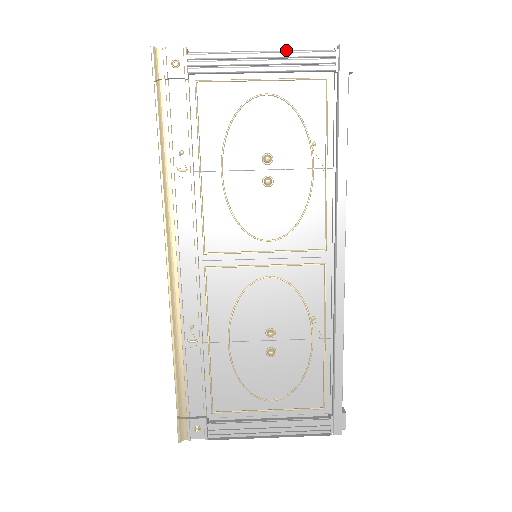
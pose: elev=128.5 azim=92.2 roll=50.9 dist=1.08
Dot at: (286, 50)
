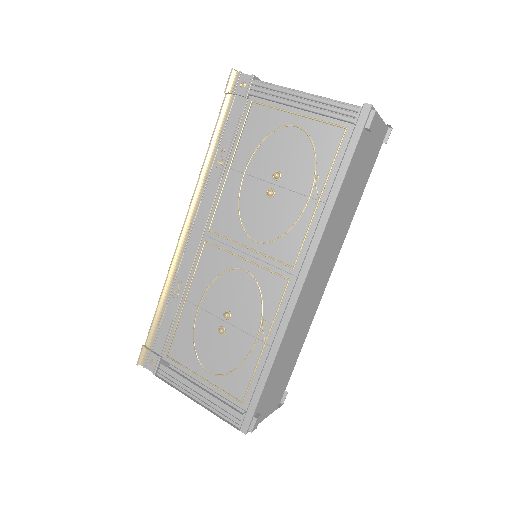
Dot at: (324, 97)
